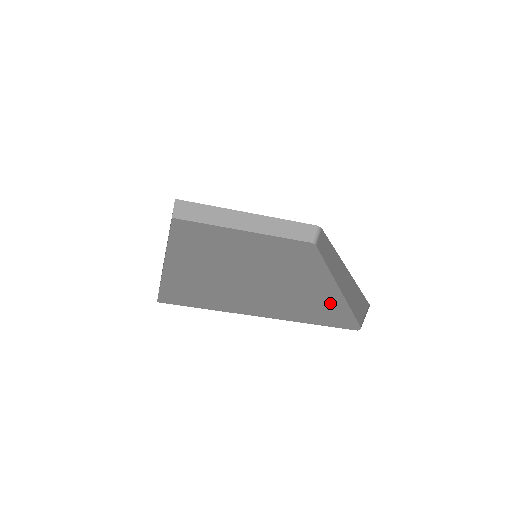
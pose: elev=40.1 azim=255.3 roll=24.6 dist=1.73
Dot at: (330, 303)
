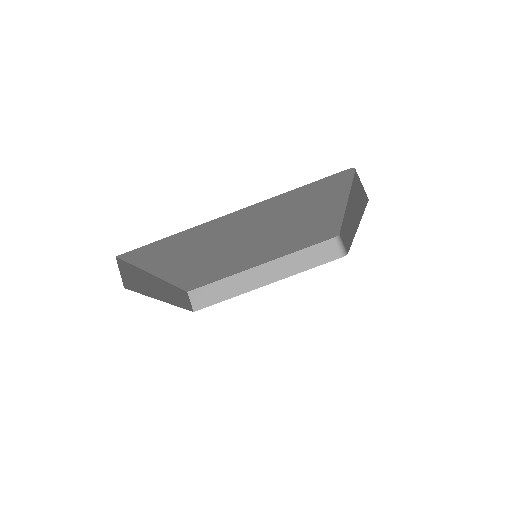
Dot at: occluded
